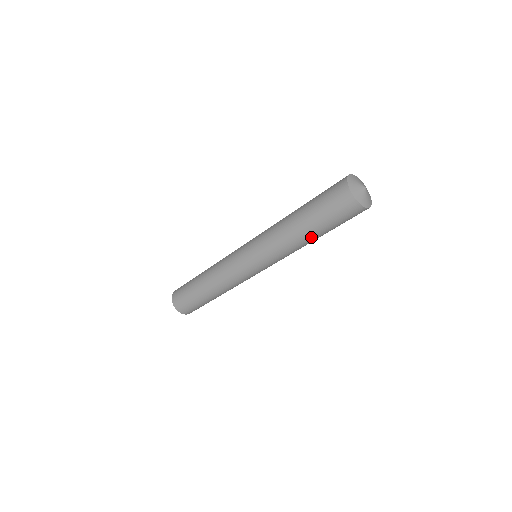
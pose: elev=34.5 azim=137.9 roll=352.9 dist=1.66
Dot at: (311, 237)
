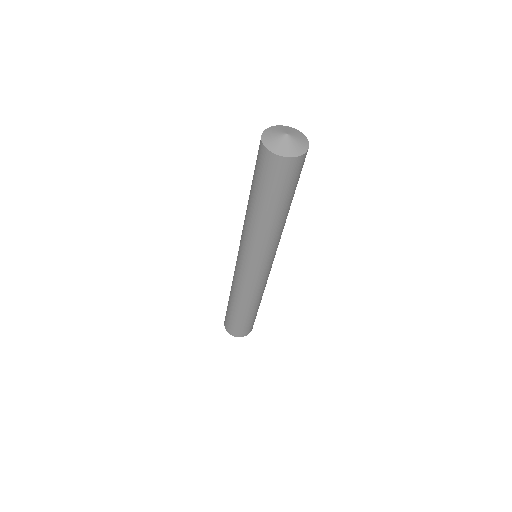
Dot at: (268, 215)
